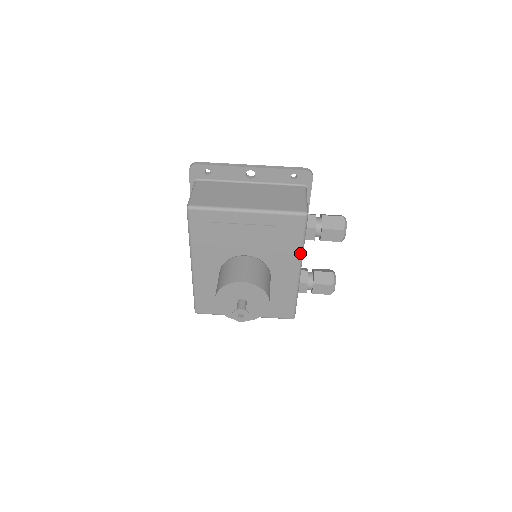
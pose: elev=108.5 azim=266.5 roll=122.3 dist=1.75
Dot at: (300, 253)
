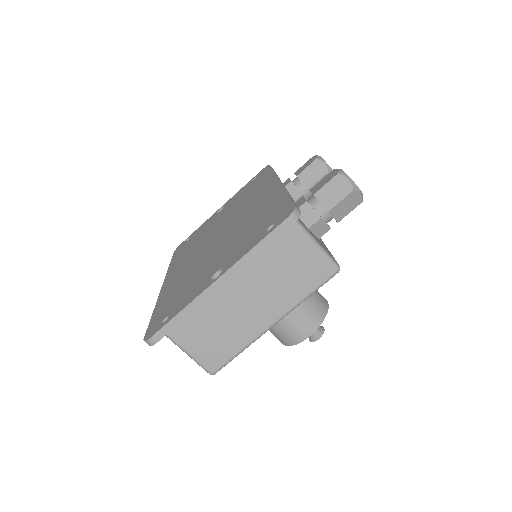
Dot at: occluded
